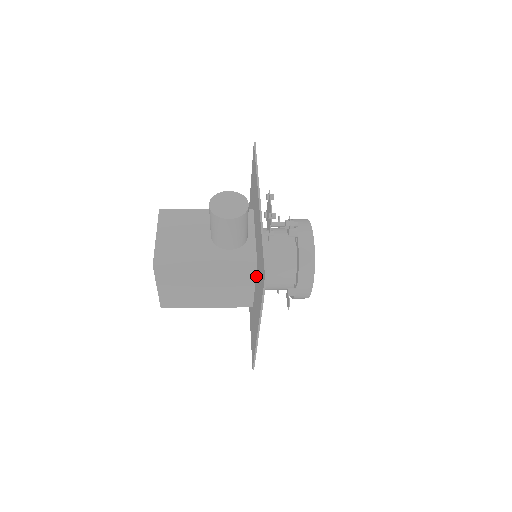
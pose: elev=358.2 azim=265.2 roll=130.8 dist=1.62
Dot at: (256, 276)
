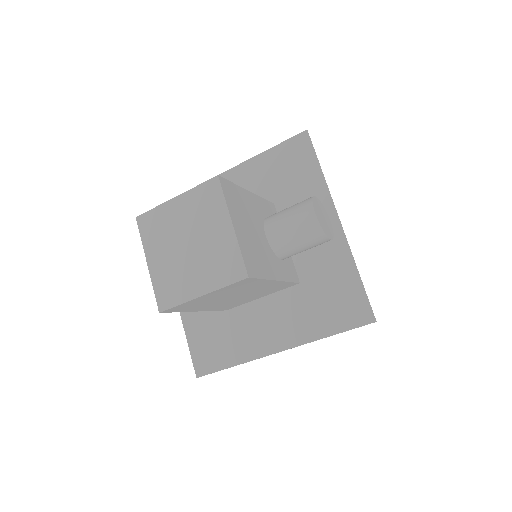
Dot at: (284, 291)
